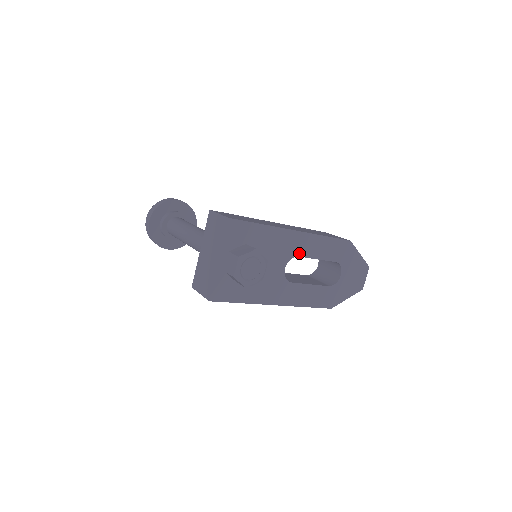
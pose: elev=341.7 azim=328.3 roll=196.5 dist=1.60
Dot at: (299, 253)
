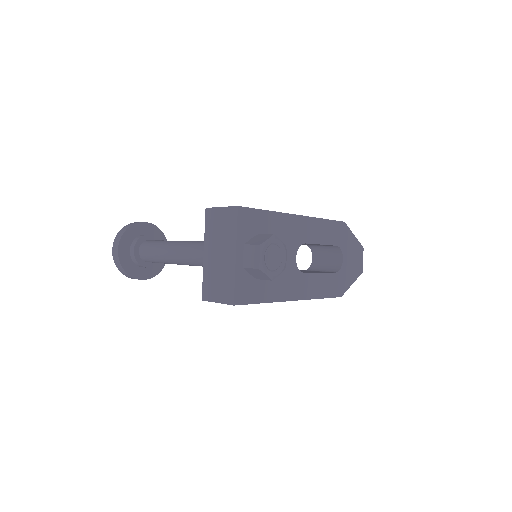
Dot at: (305, 239)
